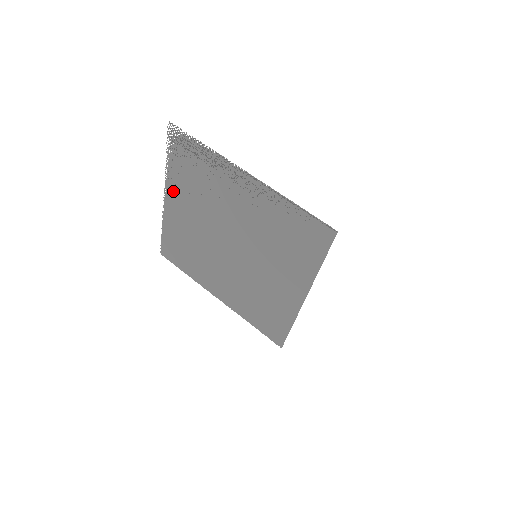
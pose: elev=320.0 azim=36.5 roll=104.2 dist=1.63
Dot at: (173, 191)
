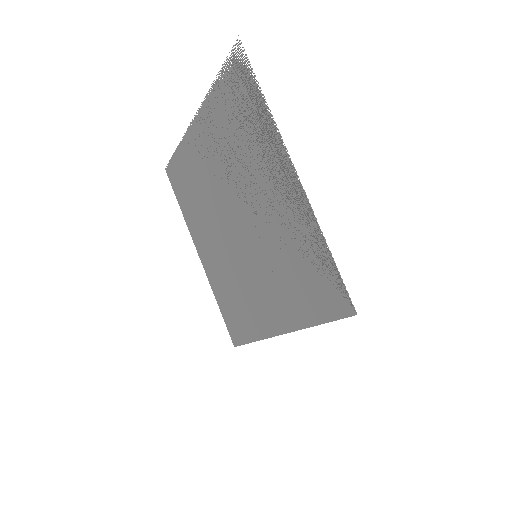
Dot at: (206, 120)
